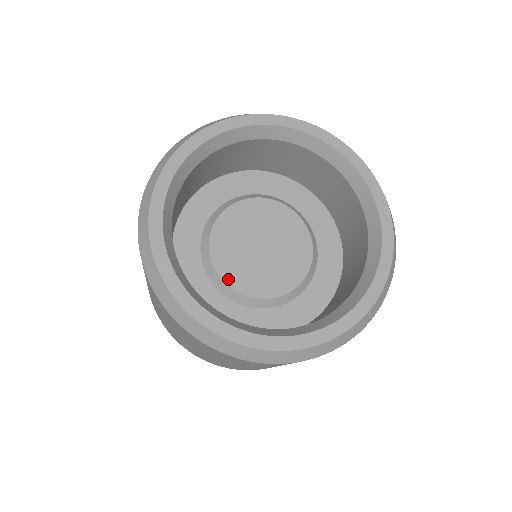
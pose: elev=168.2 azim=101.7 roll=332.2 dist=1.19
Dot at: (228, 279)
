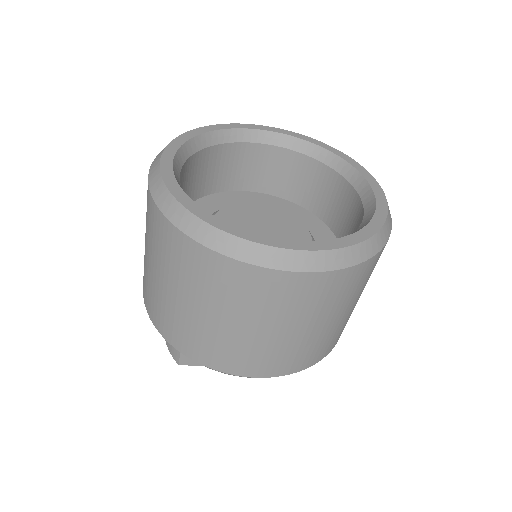
Dot at: occluded
